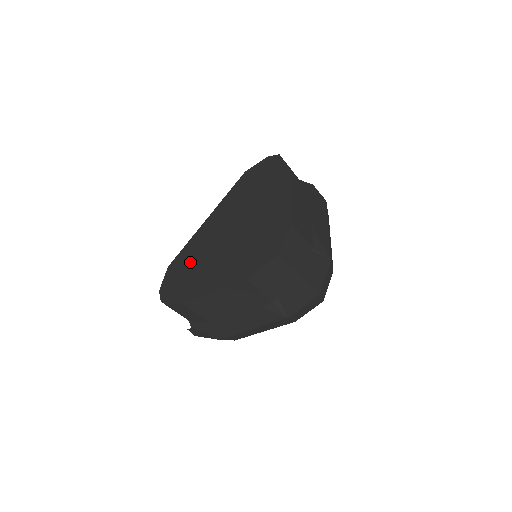
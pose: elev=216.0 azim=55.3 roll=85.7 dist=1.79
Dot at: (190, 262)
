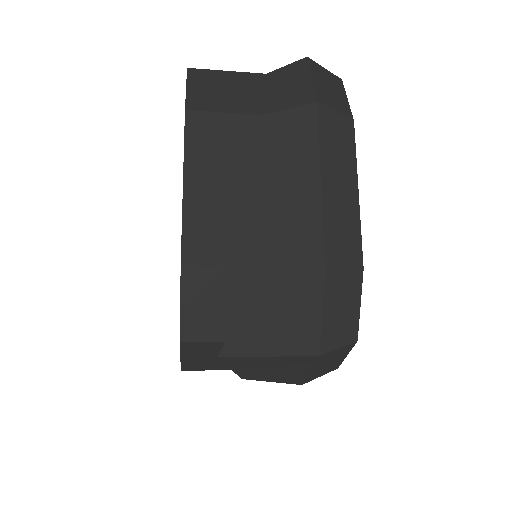
Dot at: occluded
